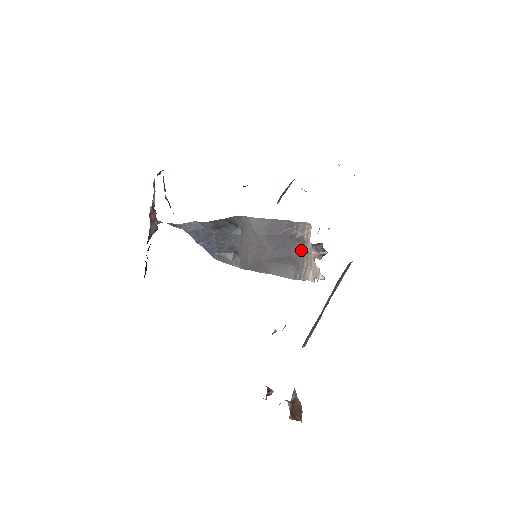
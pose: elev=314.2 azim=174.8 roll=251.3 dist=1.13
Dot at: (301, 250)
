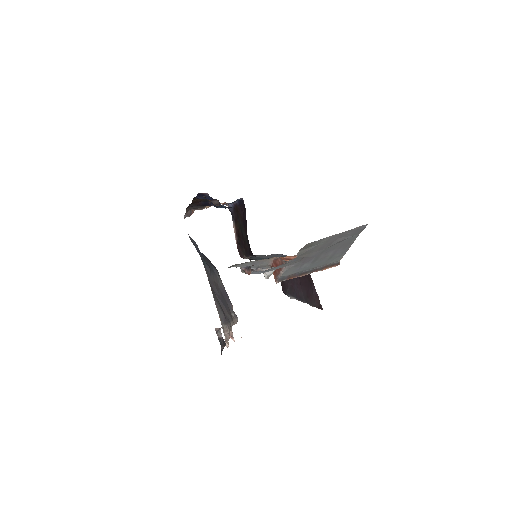
Dot at: (230, 319)
